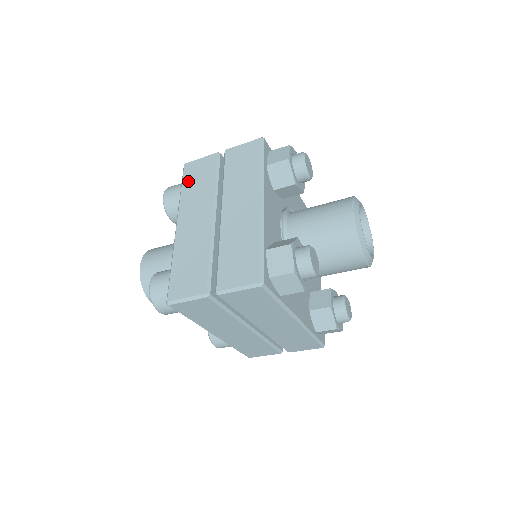
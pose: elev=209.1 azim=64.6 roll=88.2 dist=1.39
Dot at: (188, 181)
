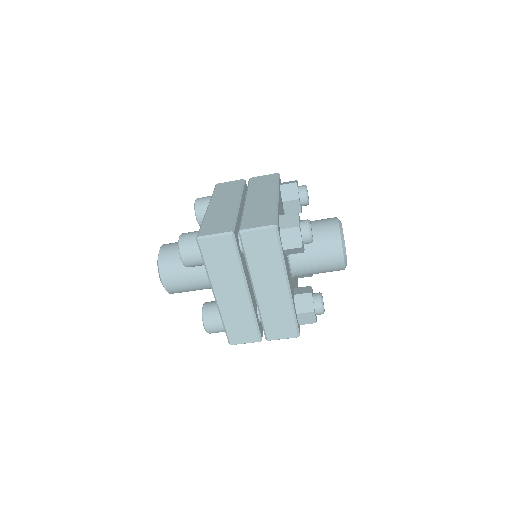
Dot at: (219, 190)
